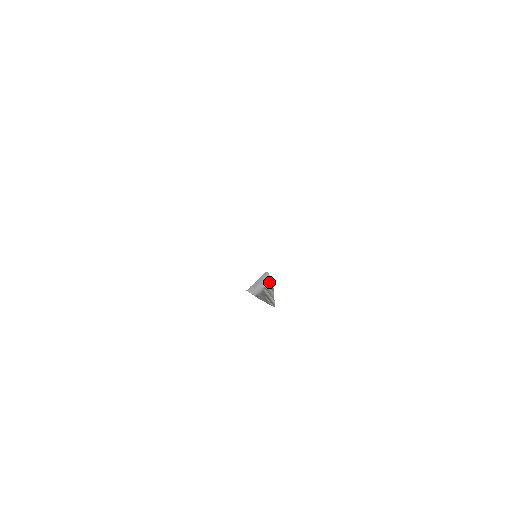
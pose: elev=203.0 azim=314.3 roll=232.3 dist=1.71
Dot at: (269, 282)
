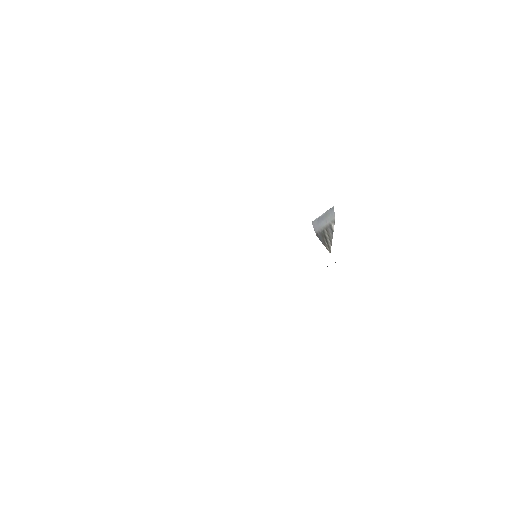
Dot at: (331, 223)
